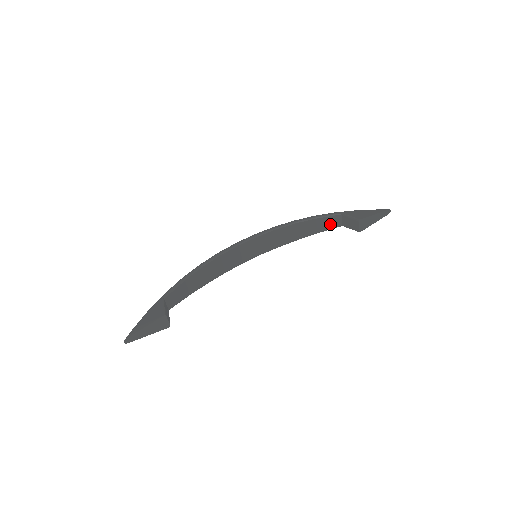
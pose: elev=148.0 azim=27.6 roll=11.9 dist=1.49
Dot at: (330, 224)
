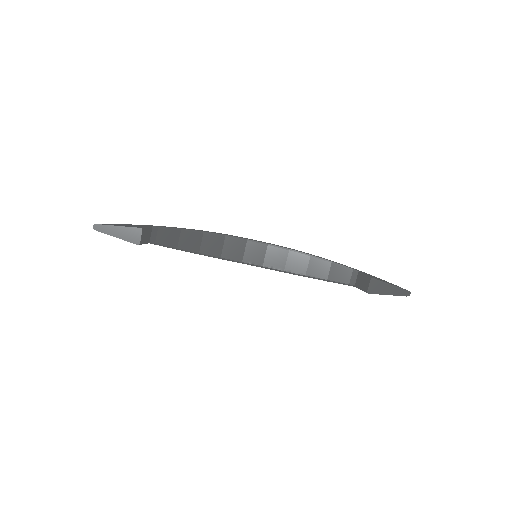
Dot at: (343, 277)
